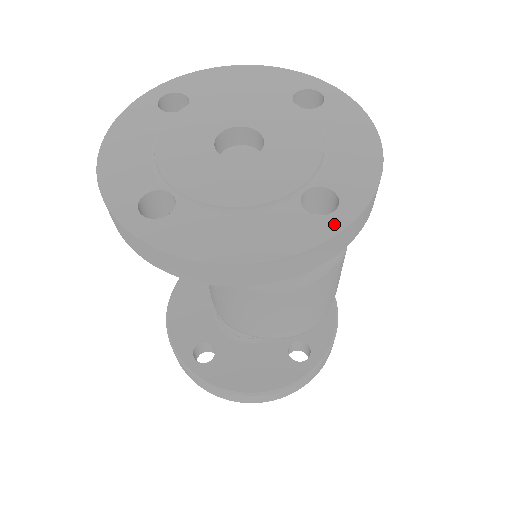
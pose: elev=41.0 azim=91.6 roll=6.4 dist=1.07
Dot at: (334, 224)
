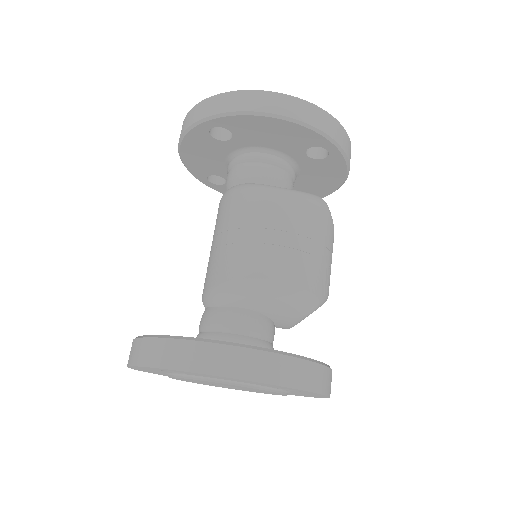
Dot at: occluded
